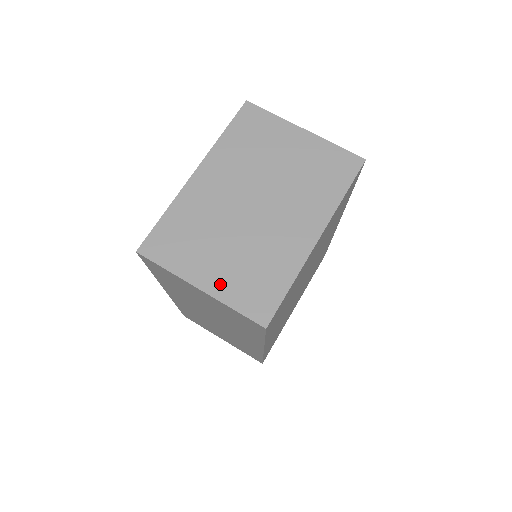
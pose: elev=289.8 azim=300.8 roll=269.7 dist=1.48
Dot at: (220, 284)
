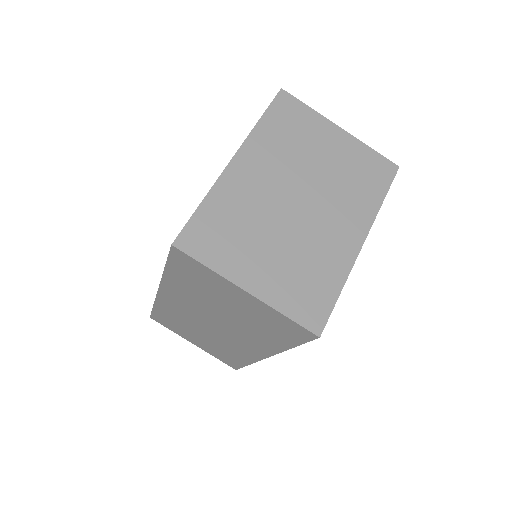
Dot at: (269, 287)
